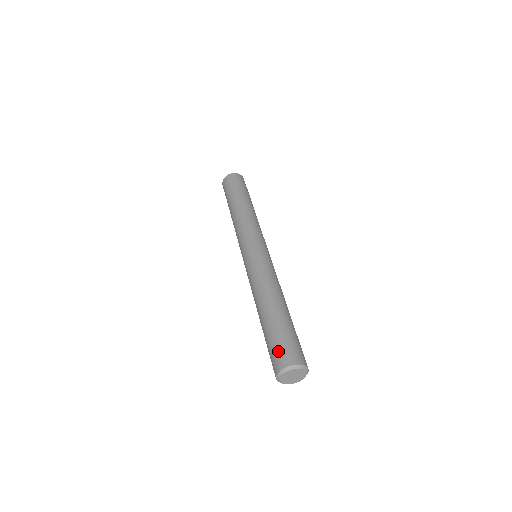
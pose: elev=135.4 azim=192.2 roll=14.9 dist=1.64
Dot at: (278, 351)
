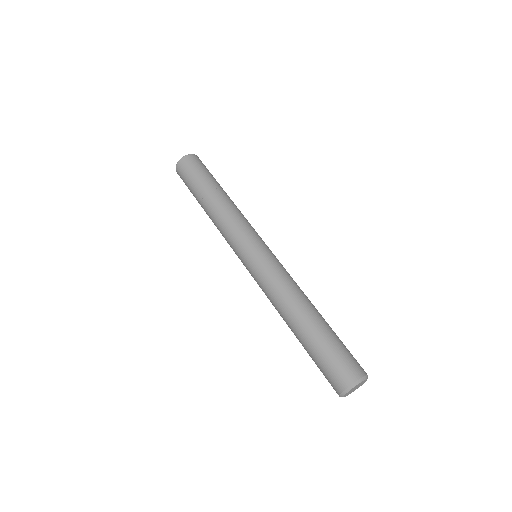
Dot at: (346, 360)
